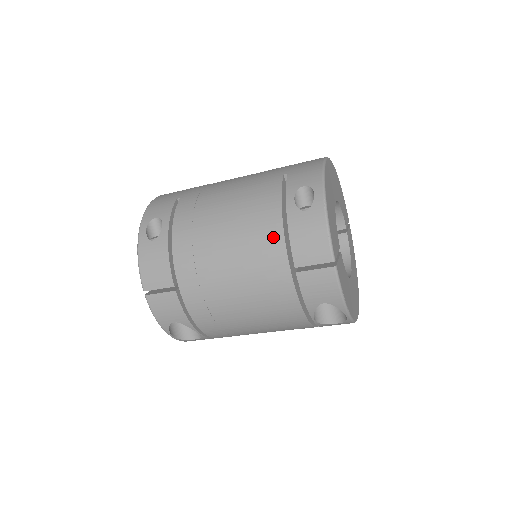
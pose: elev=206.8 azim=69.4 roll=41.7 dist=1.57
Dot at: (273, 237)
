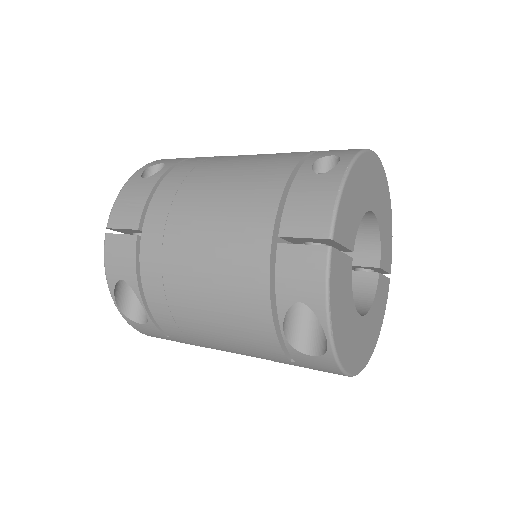
Dot at: (268, 194)
